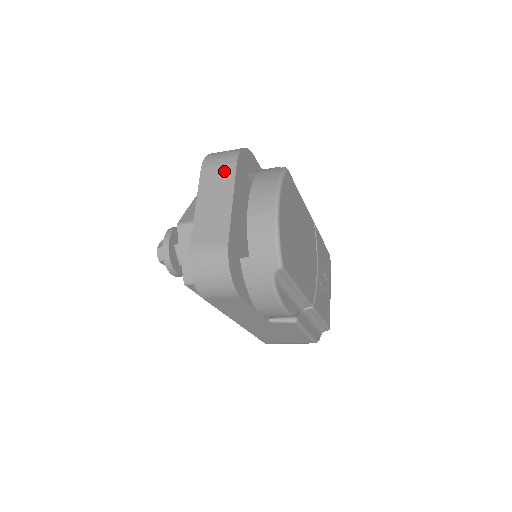
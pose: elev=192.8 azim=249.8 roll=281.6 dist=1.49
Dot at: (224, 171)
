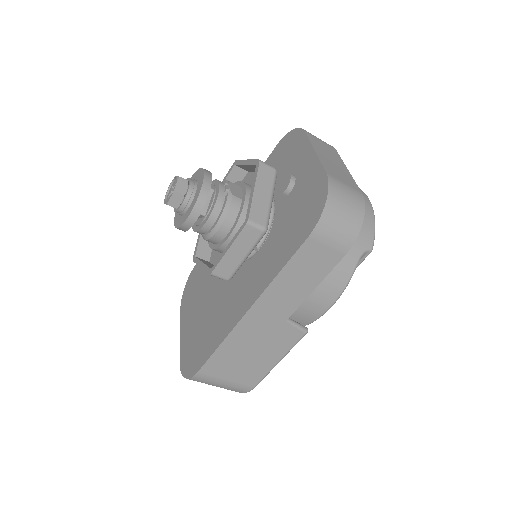
Dot at: (328, 146)
